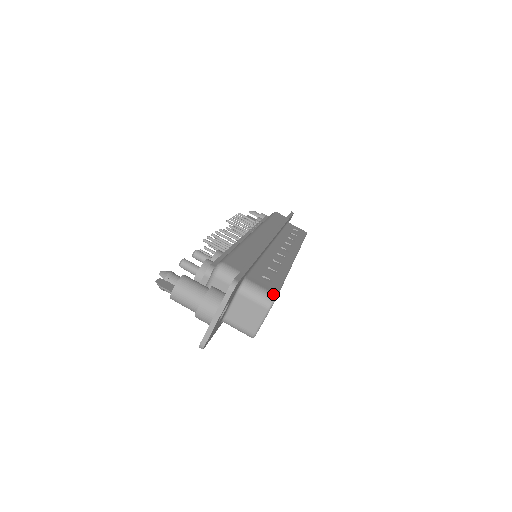
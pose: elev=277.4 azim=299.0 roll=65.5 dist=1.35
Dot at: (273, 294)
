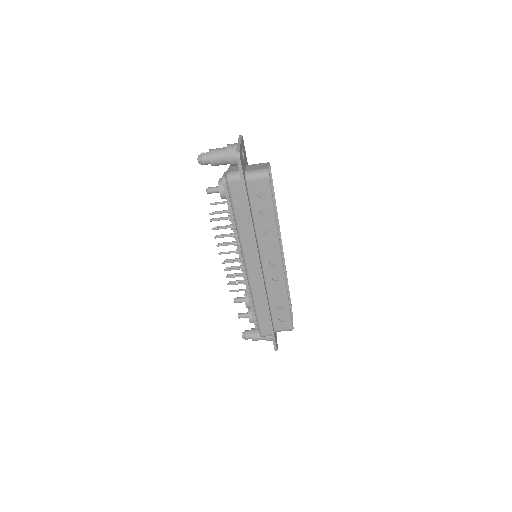
Dot at: (291, 330)
